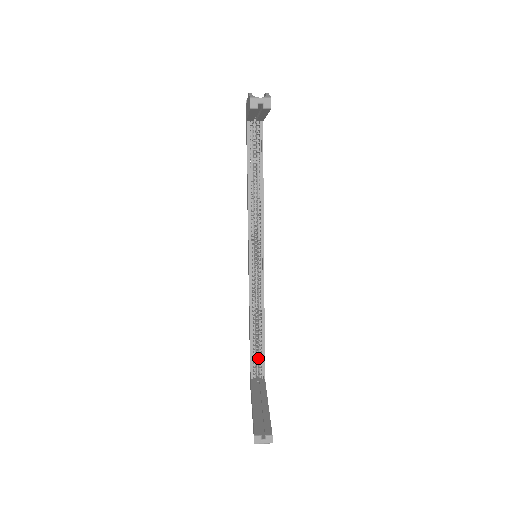
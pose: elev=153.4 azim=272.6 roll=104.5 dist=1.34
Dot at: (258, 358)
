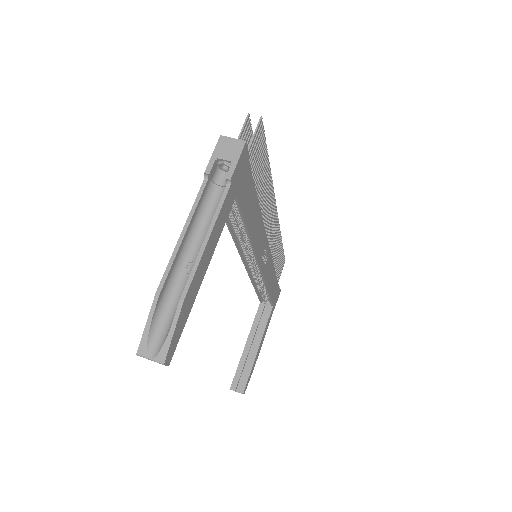
Dot at: occluded
